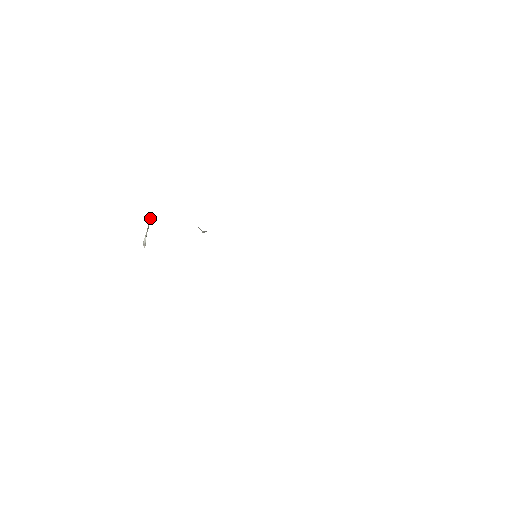
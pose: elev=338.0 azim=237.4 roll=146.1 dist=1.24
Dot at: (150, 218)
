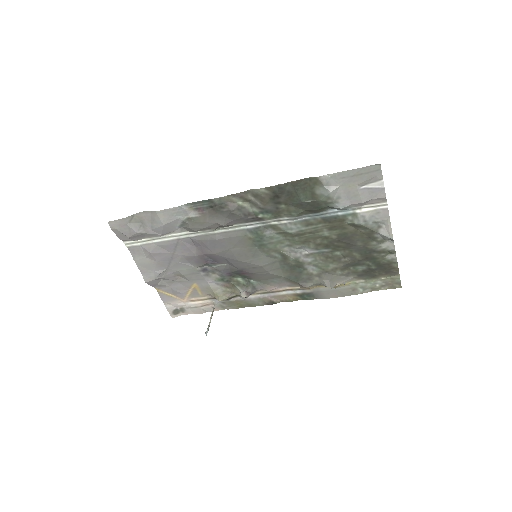
Dot at: (214, 307)
